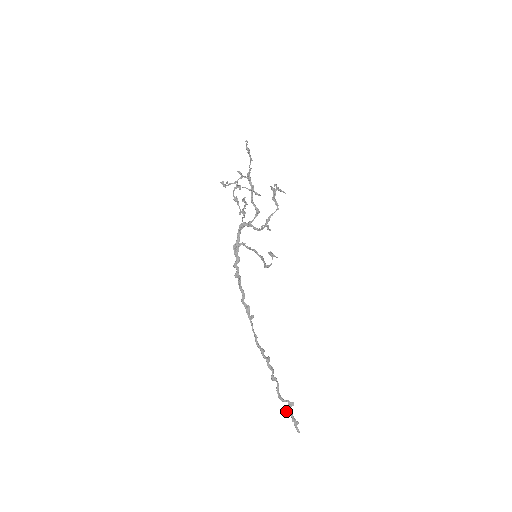
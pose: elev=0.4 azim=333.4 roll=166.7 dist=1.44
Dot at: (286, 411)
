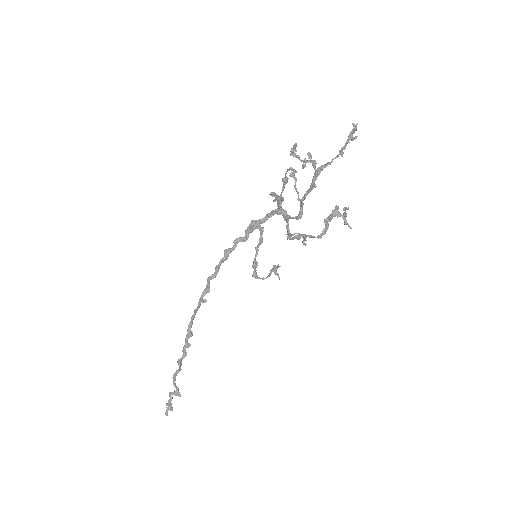
Dot at: (169, 393)
